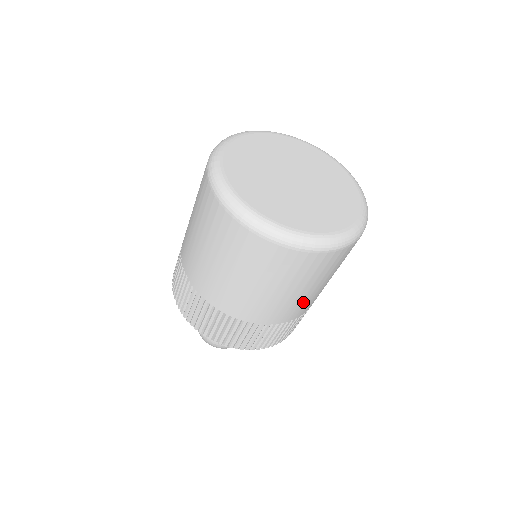
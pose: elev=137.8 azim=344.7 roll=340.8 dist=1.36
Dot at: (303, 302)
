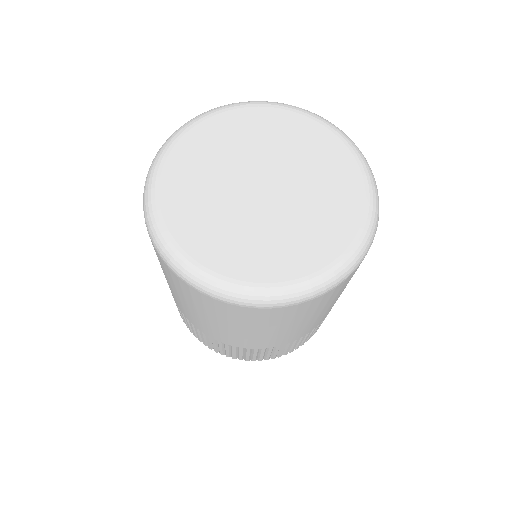
Dot at: occluded
